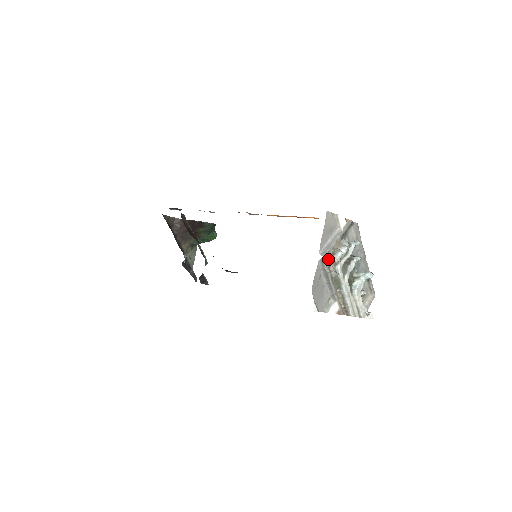
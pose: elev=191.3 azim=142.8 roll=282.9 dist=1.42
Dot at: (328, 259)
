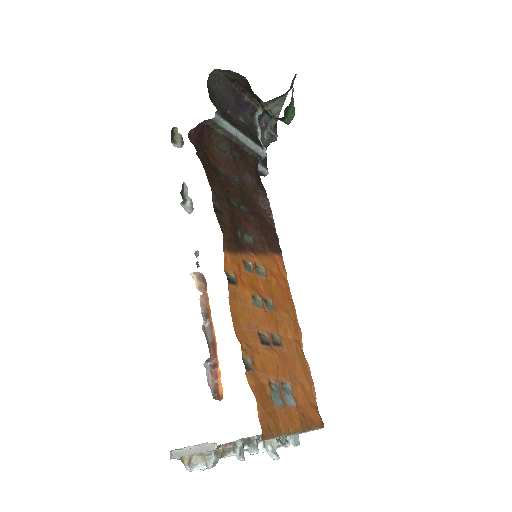
Dot at: (182, 459)
